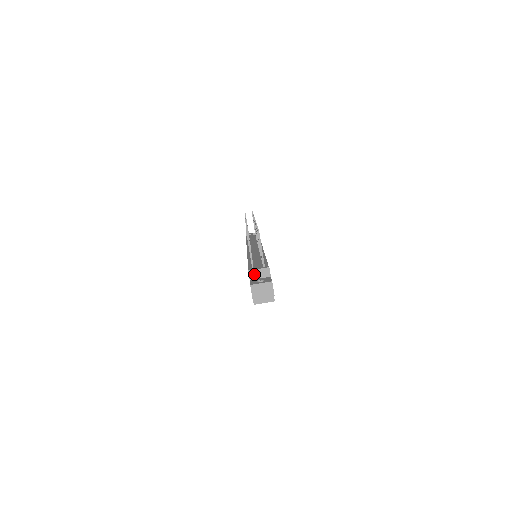
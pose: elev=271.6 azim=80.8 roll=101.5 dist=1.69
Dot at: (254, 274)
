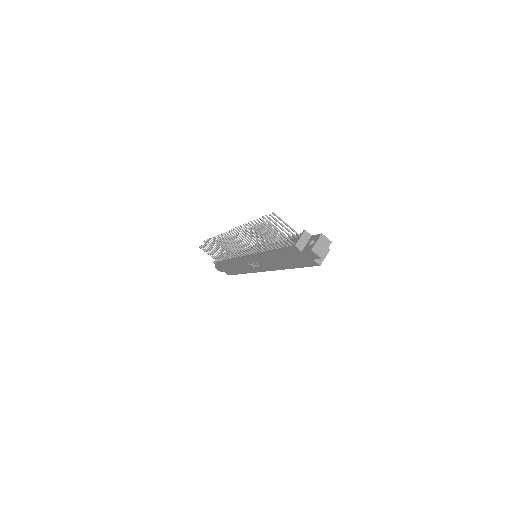
Dot at: (300, 245)
